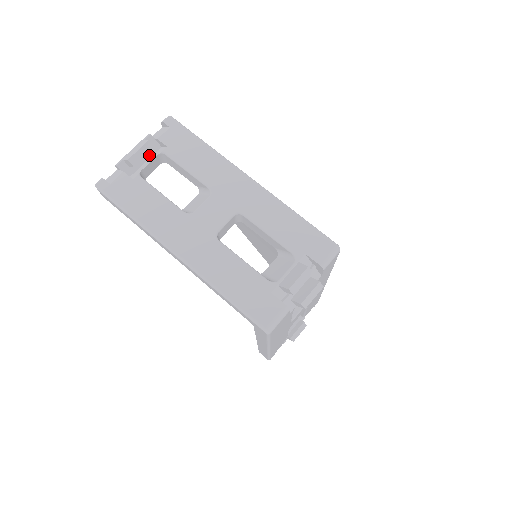
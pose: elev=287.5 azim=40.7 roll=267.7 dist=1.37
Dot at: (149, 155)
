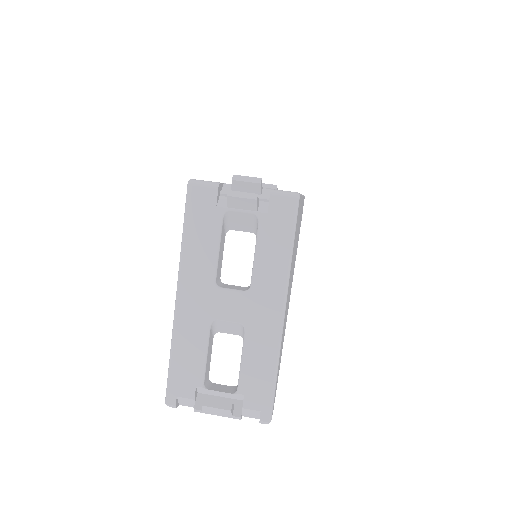
Dot at: occluded
